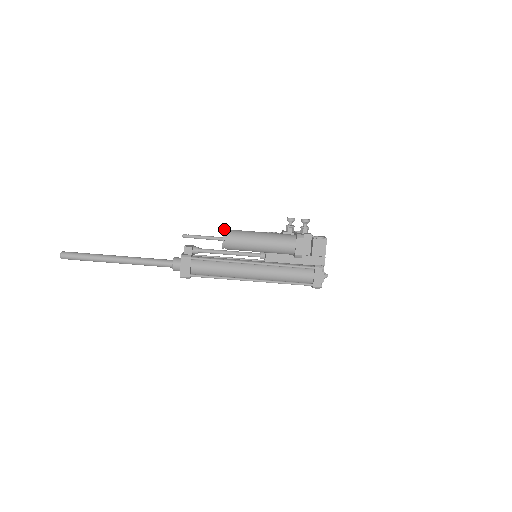
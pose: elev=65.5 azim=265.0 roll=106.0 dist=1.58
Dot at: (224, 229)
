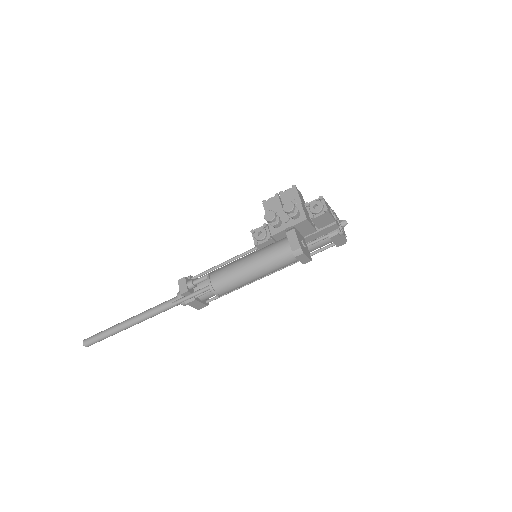
Dot at: (208, 283)
